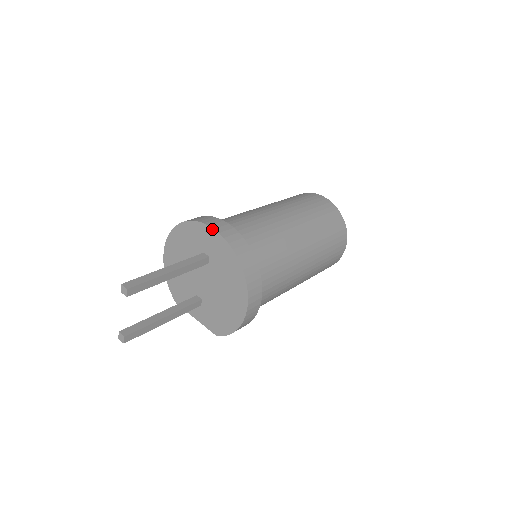
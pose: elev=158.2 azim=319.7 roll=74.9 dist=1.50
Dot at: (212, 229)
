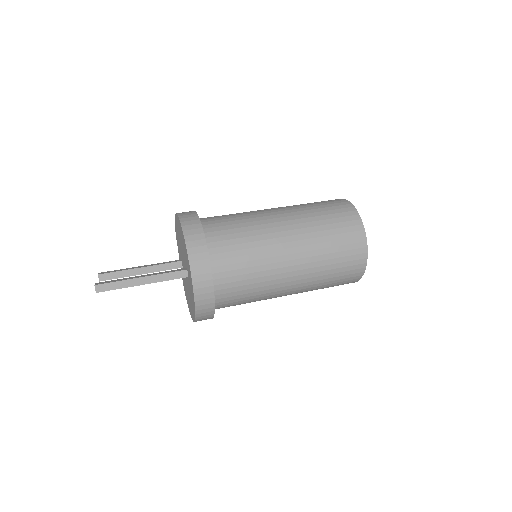
Dot at: (192, 281)
